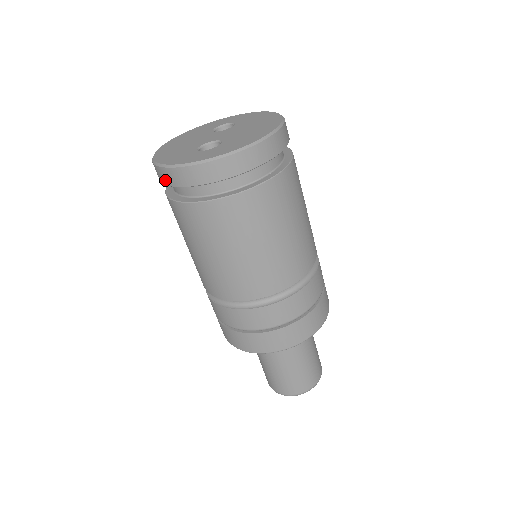
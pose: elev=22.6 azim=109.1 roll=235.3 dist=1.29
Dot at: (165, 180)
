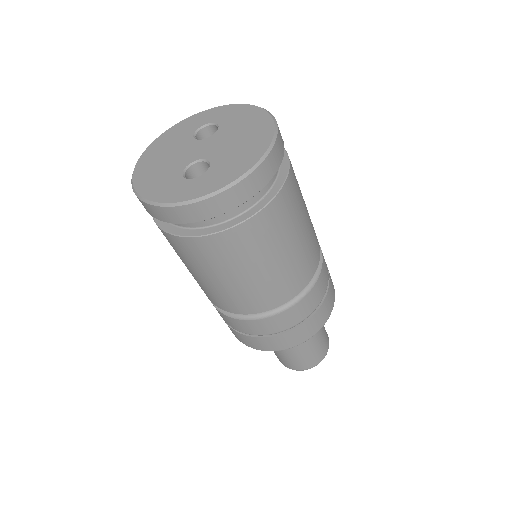
Dot at: (152, 214)
